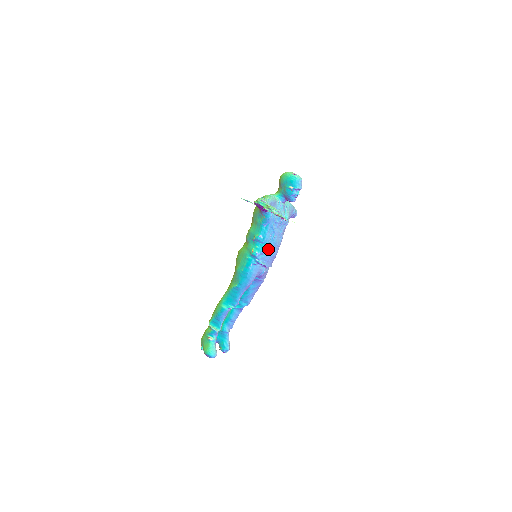
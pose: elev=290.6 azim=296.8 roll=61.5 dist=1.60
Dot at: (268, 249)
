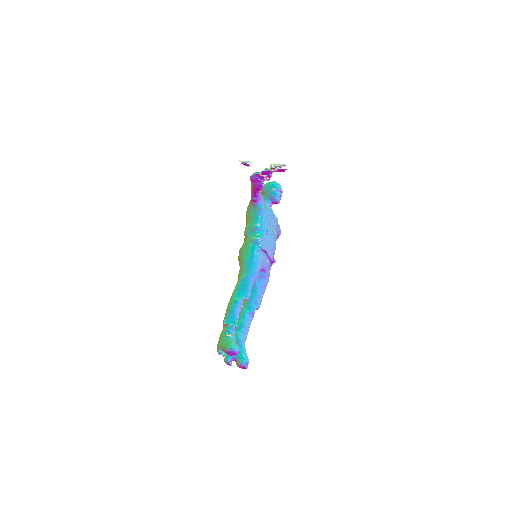
Dot at: (267, 238)
